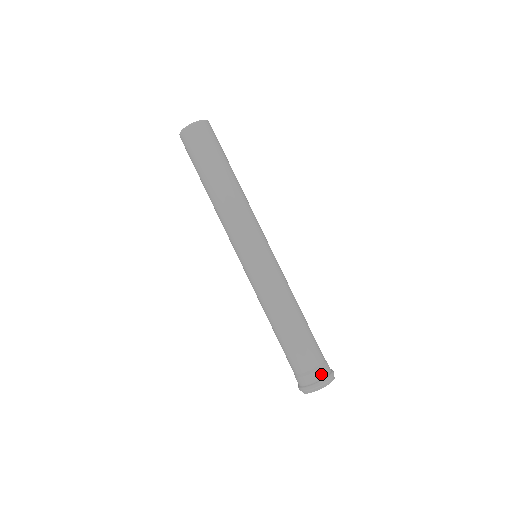
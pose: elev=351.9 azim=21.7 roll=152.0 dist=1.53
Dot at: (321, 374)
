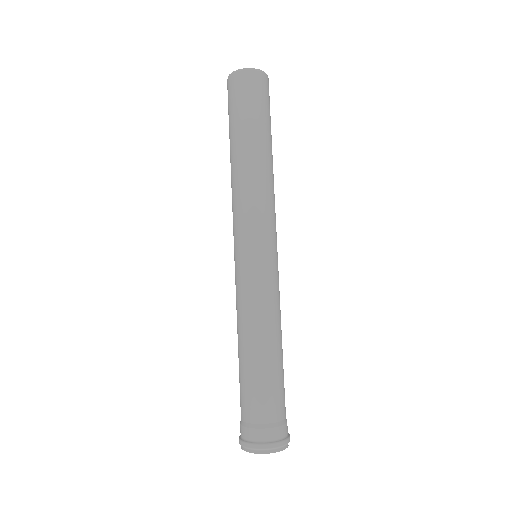
Dot at: (252, 435)
